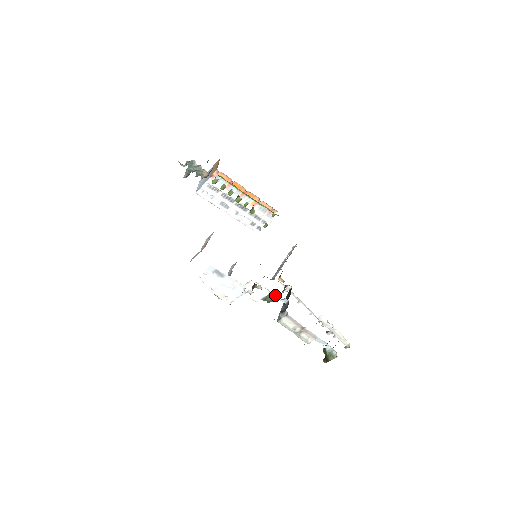
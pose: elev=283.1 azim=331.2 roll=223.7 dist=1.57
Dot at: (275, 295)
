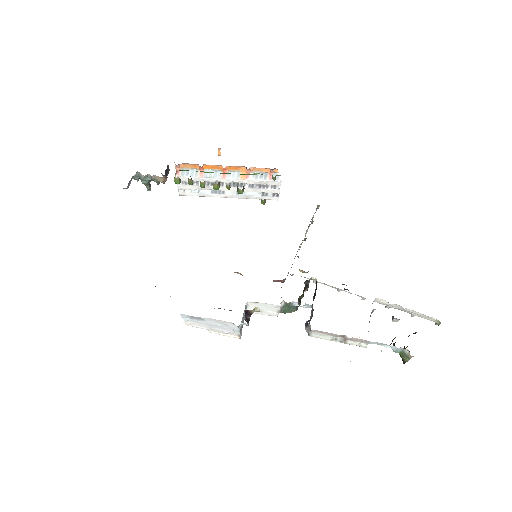
Dot at: (291, 304)
